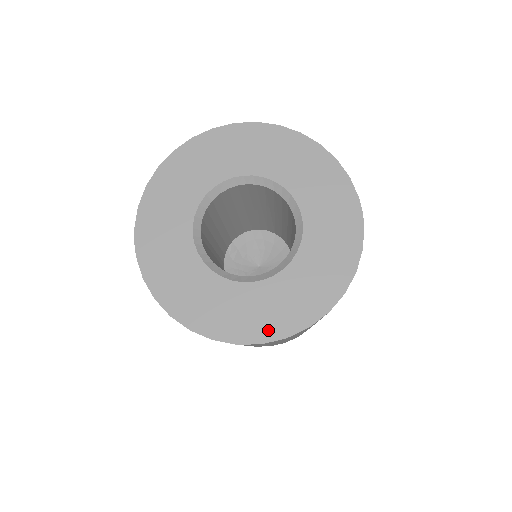
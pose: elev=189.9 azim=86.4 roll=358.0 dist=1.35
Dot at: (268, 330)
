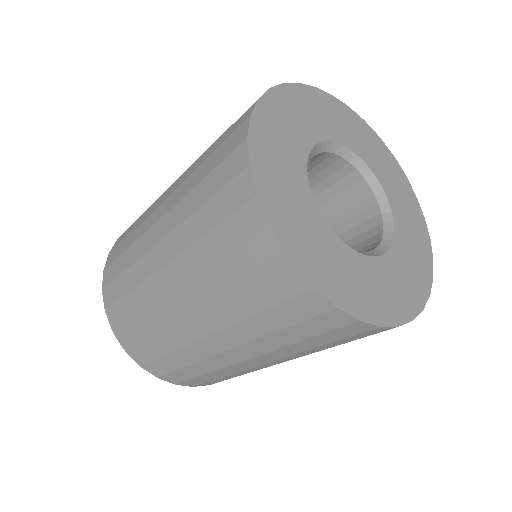
Dot at: (419, 294)
